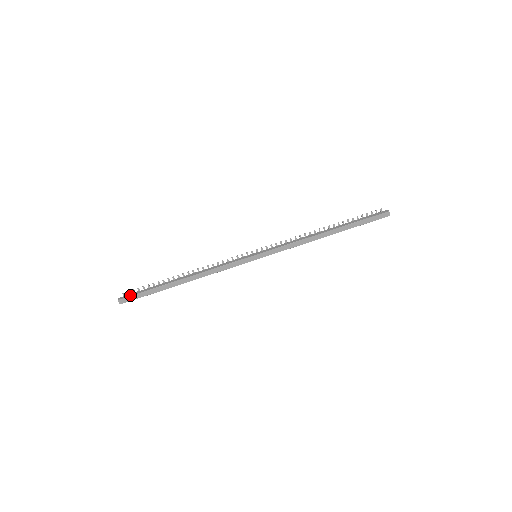
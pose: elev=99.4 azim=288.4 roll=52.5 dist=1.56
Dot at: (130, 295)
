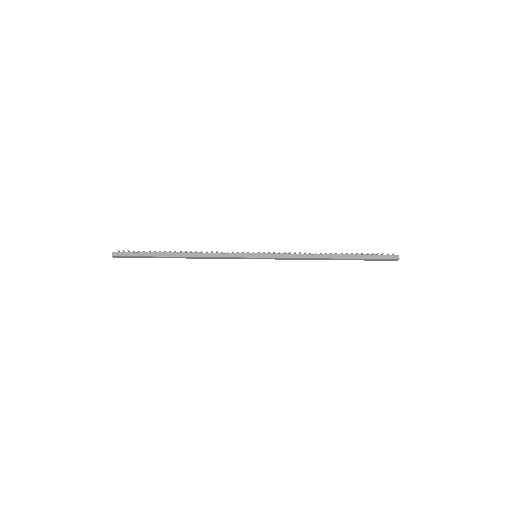
Dot at: (124, 255)
